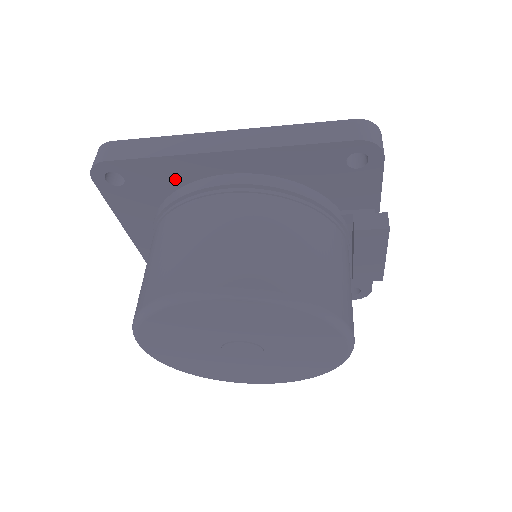
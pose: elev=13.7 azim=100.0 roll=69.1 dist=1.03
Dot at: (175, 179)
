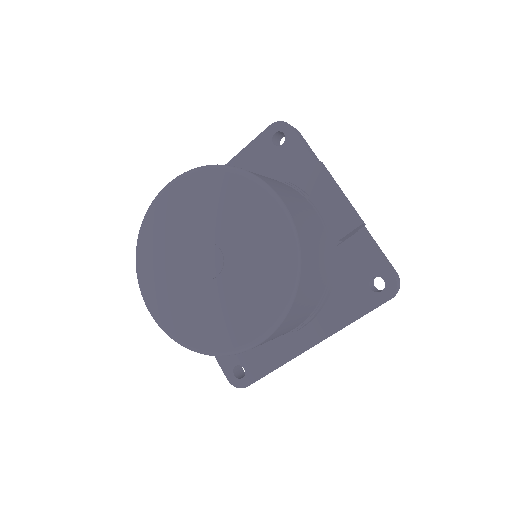
Dot at: occluded
